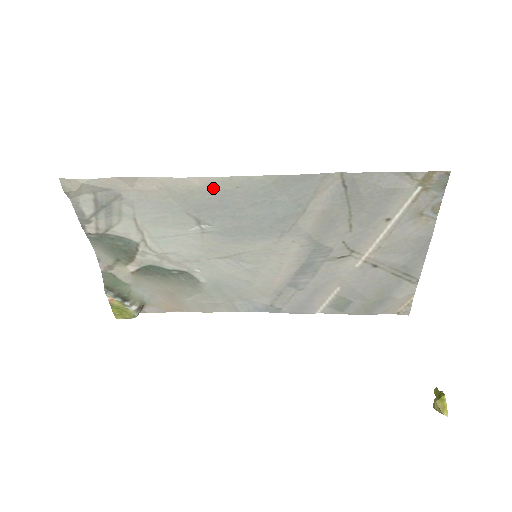
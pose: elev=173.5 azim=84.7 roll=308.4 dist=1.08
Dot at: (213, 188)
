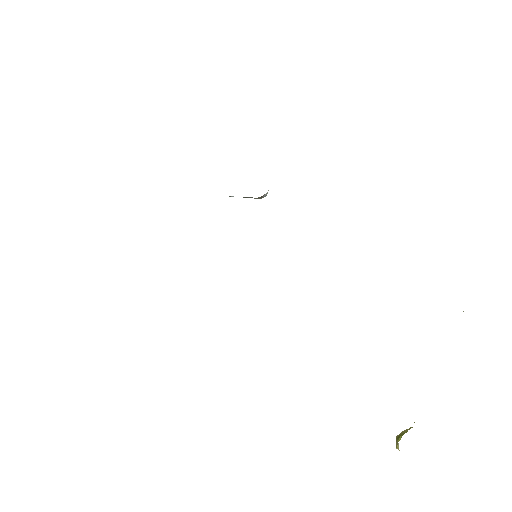
Dot at: occluded
